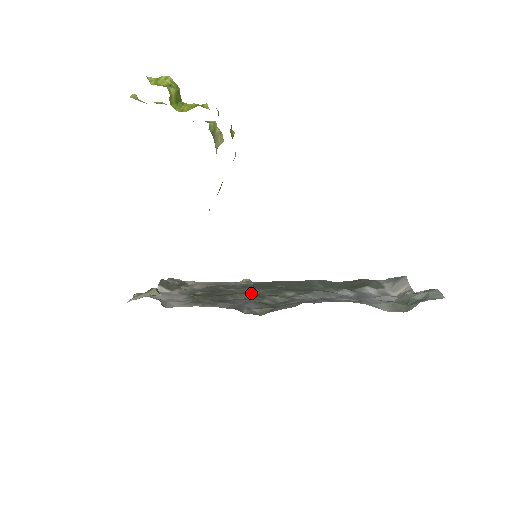
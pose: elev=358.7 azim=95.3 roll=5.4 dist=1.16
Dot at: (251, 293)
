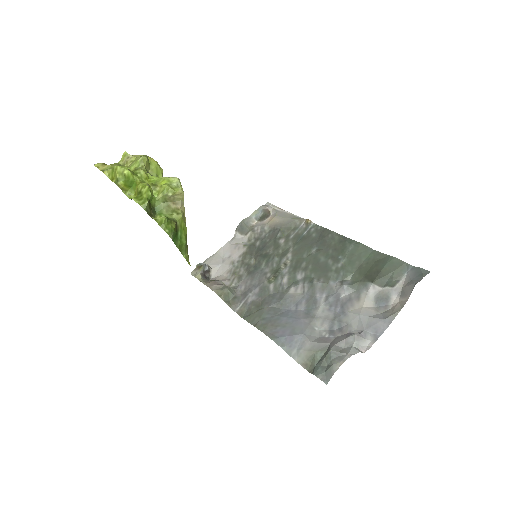
Dot at: (281, 261)
